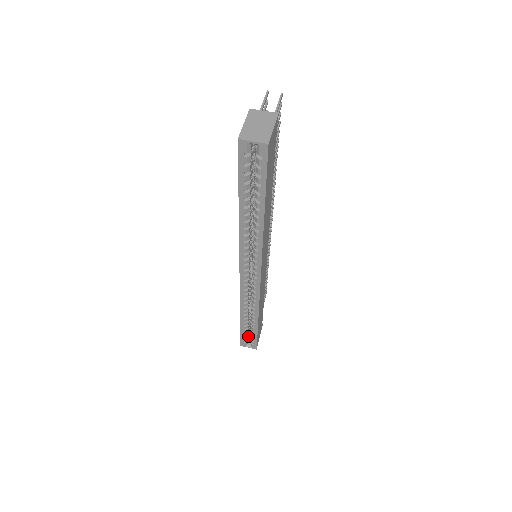
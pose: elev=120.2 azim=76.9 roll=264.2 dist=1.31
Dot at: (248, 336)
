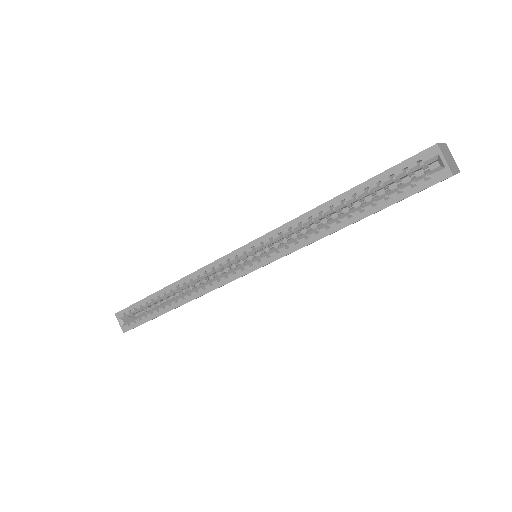
Dot at: (133, 313)
